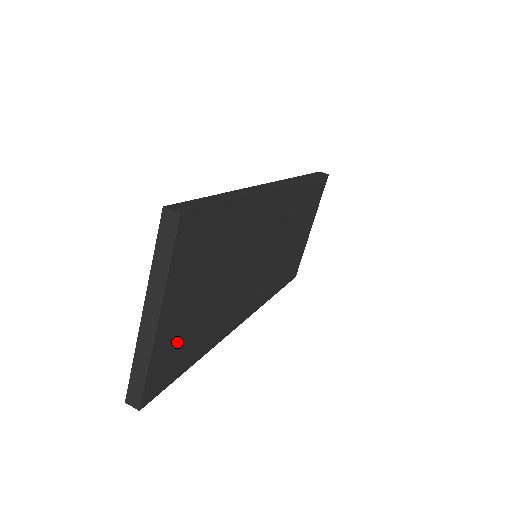
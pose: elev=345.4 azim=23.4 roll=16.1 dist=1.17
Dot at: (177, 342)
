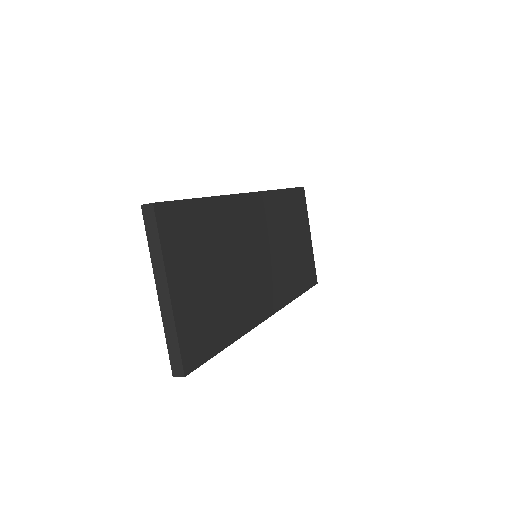
Dot at: (198, 318)
